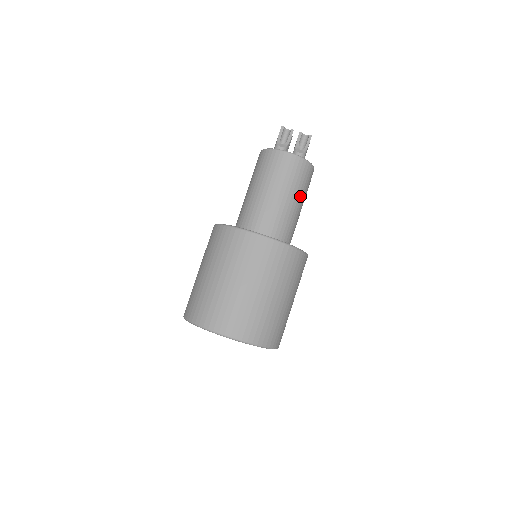
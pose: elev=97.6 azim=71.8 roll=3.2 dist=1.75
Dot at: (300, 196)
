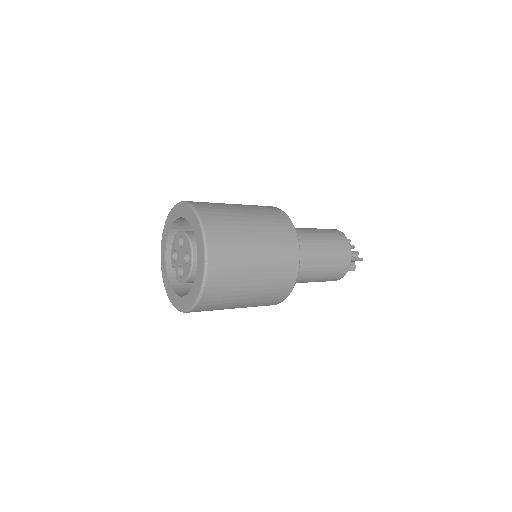
Dot at: (327, 262)
